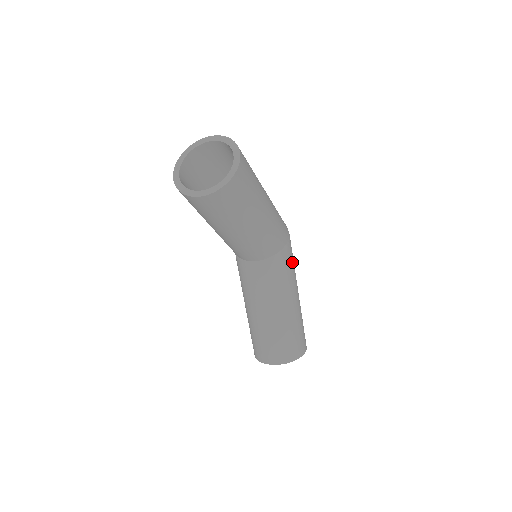
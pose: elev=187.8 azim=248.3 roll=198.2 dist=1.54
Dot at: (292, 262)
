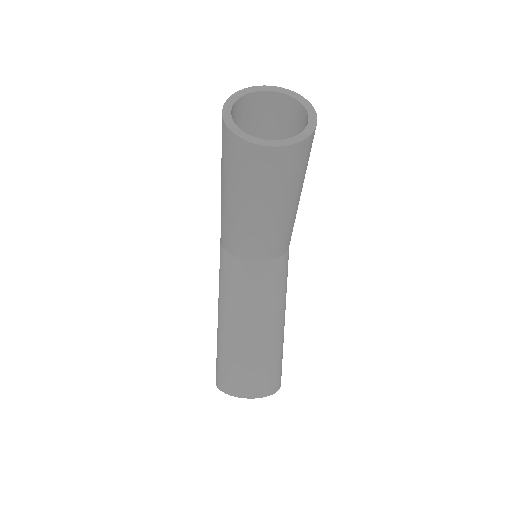
Dot at: occluded
